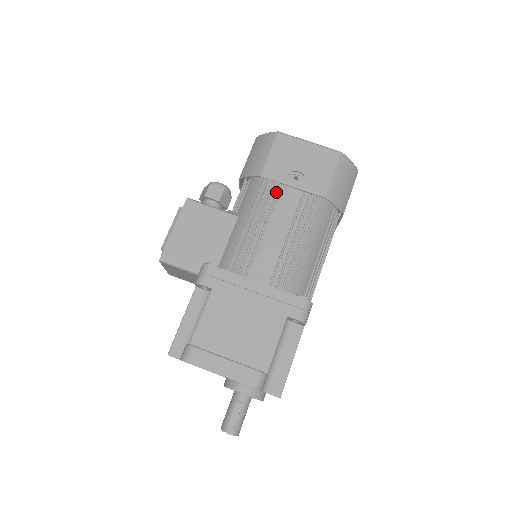
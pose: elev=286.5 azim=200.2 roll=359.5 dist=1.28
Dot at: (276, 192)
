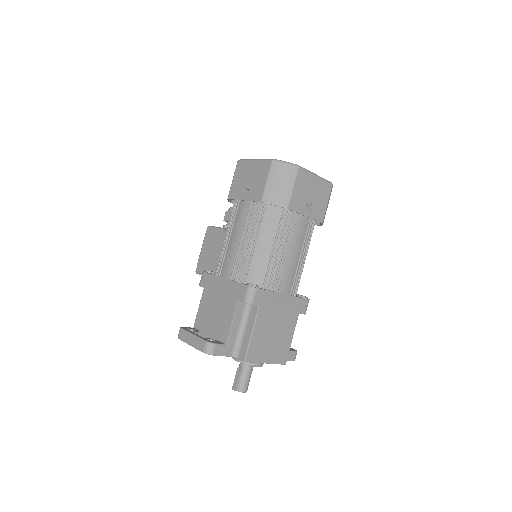
Dot at: (236, 208)
